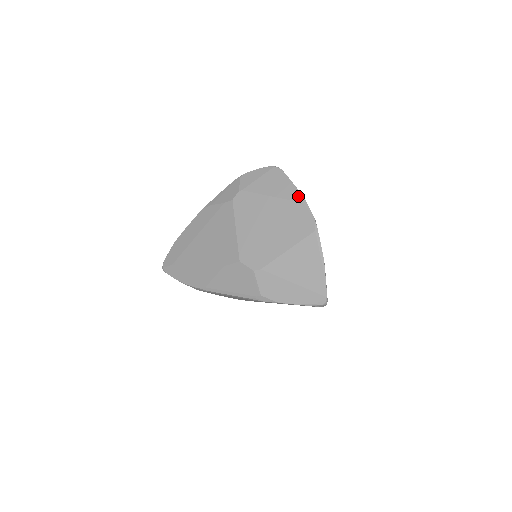
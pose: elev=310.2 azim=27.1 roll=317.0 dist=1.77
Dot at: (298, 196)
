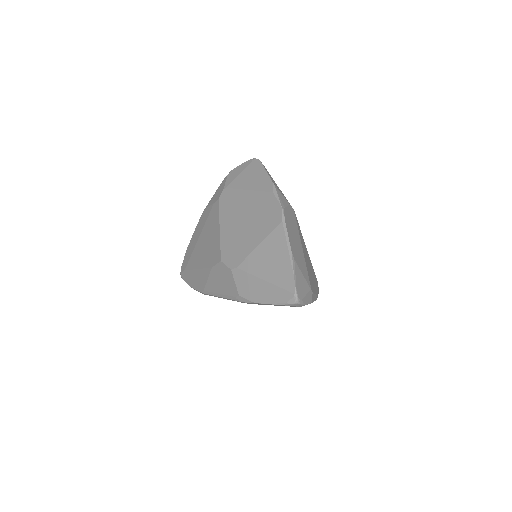
Dot at: (270, 186)
